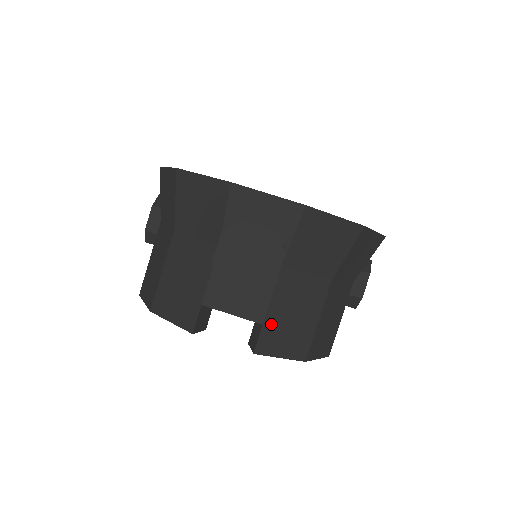
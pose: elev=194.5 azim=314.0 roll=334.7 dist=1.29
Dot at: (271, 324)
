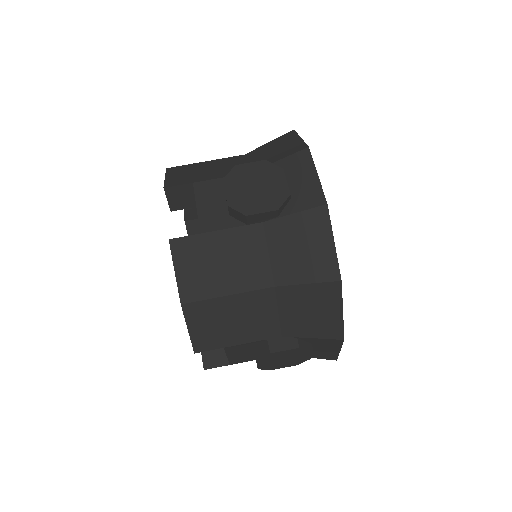
Dot at: occluded
